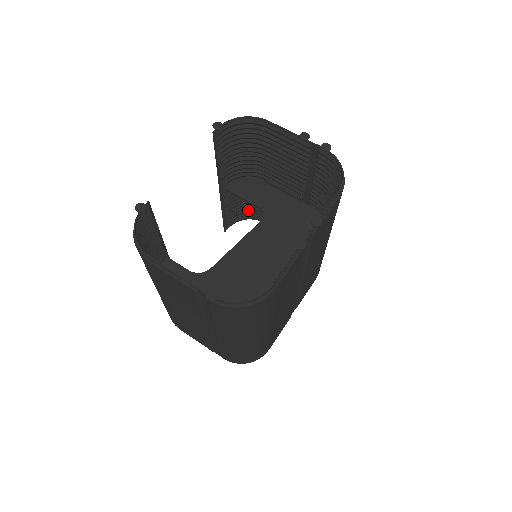
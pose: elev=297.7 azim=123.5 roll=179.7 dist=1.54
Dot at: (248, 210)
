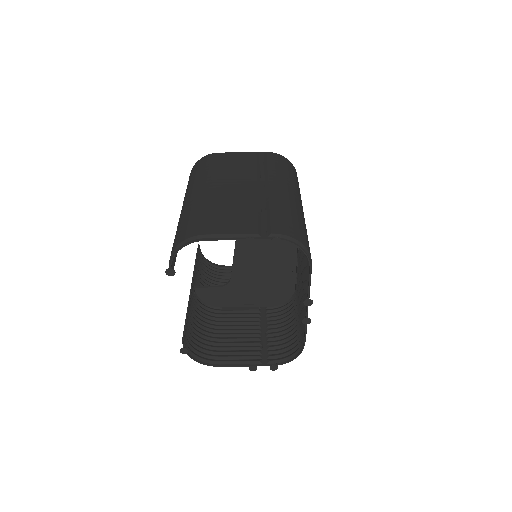
Dot at: occluded
